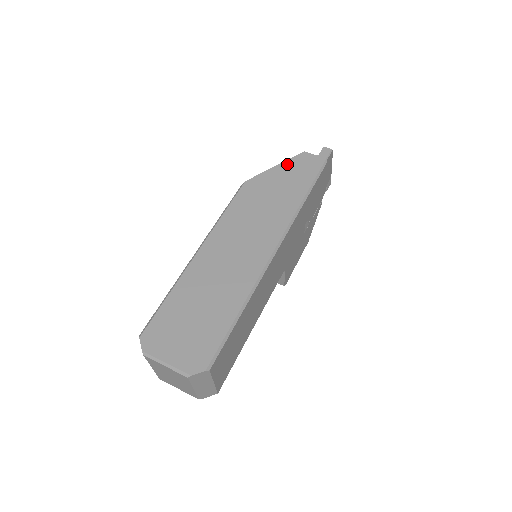
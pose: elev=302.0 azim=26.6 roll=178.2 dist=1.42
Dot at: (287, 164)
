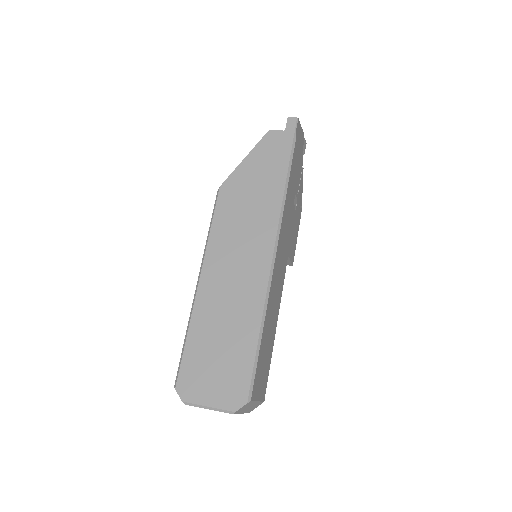
Dot at: (256, 152)
